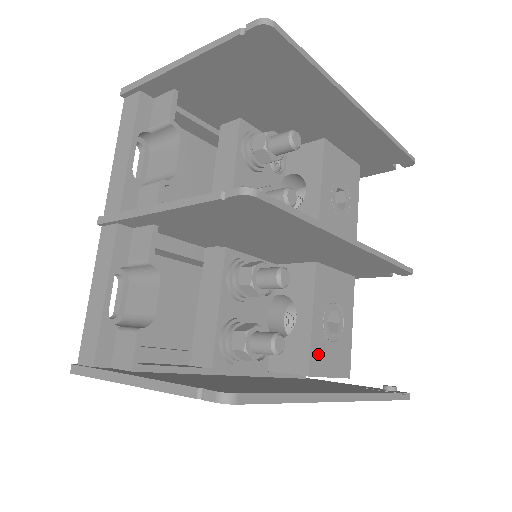
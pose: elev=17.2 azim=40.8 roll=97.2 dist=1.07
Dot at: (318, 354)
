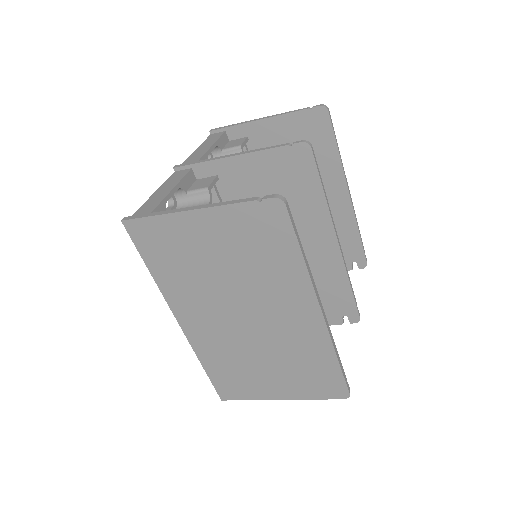
Dot at: occluded
